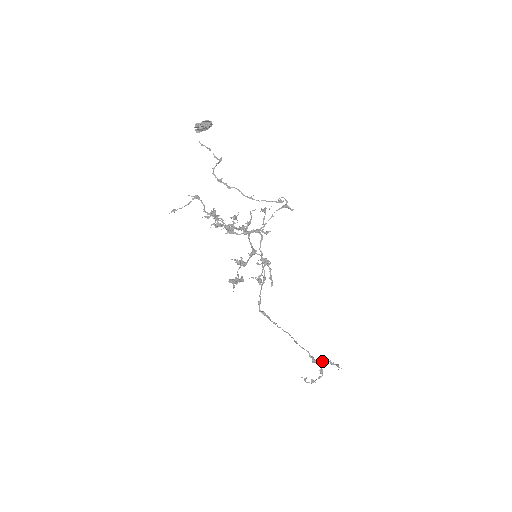
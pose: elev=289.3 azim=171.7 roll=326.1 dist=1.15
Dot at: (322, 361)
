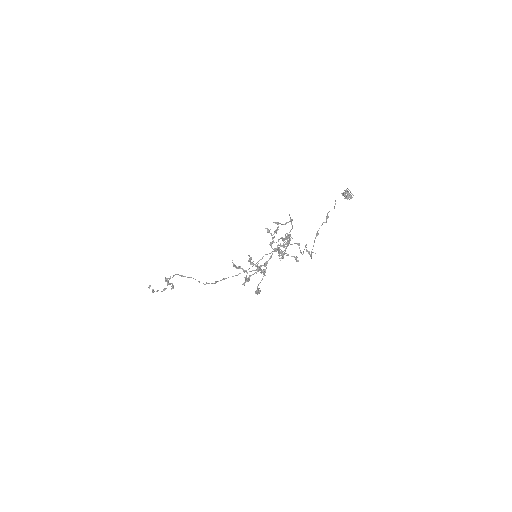
Dot at: (166, 279)
